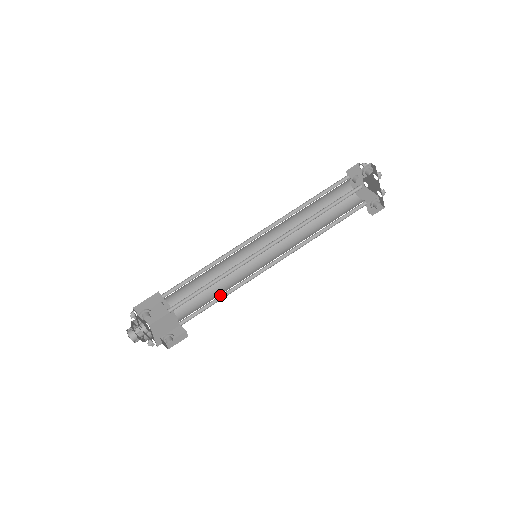
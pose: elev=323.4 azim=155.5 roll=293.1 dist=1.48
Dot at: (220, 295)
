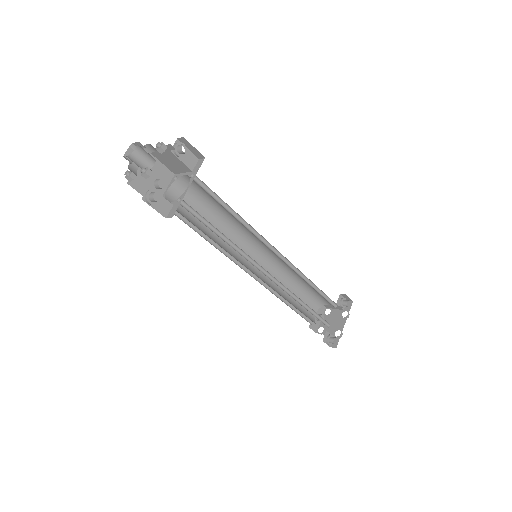
Dot at: (220, 234)
